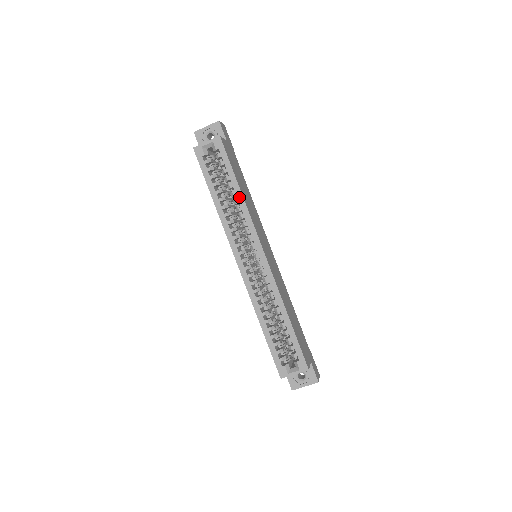
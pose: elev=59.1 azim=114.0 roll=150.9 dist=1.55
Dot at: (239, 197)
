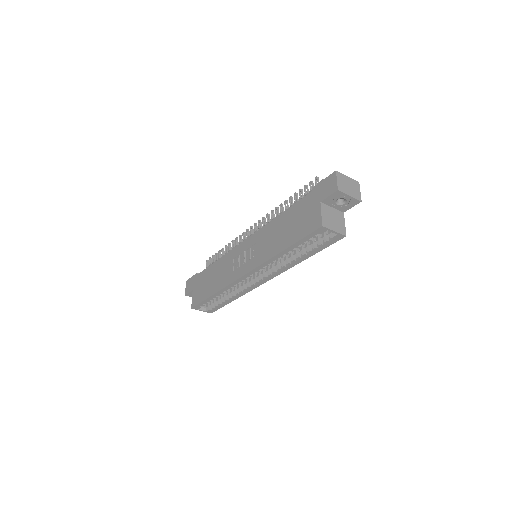
Dot at: (299, 261)
